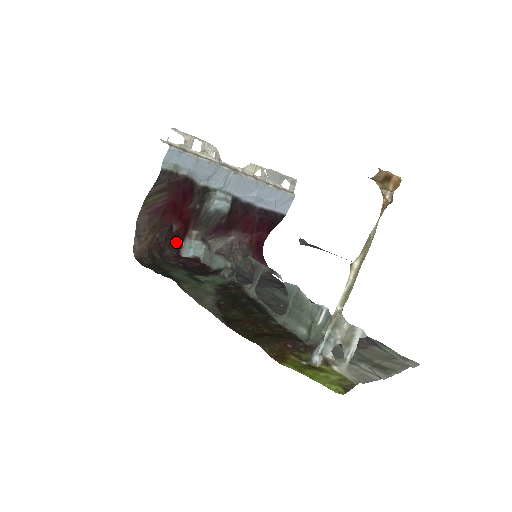
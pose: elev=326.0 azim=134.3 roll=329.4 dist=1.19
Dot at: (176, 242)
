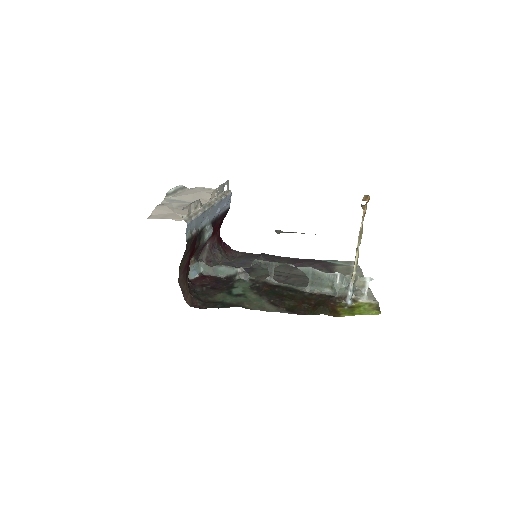
Dot at: occluded
